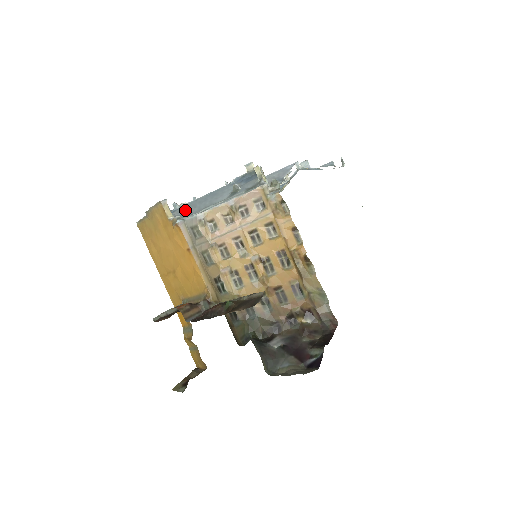
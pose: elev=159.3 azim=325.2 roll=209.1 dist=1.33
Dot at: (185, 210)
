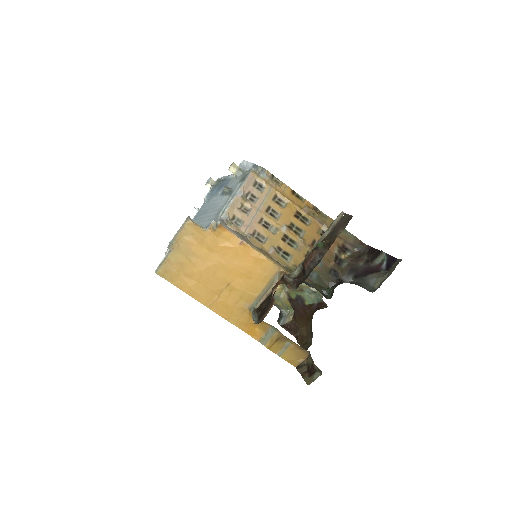
Dot at: occluded
